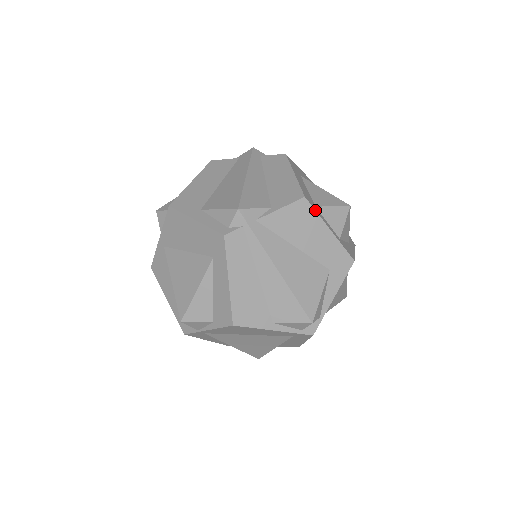
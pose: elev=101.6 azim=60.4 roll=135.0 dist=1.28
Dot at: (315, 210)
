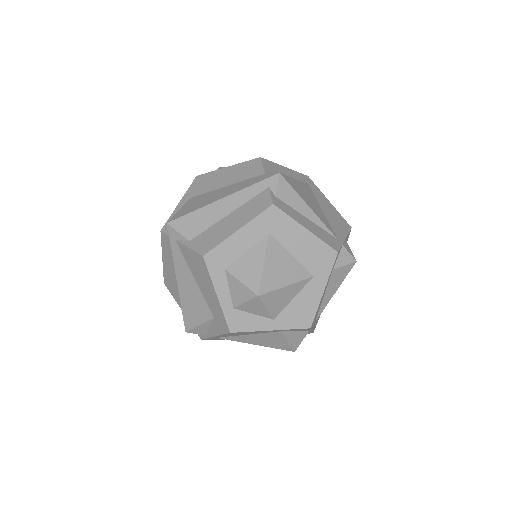
Dot at: (209, 272)
